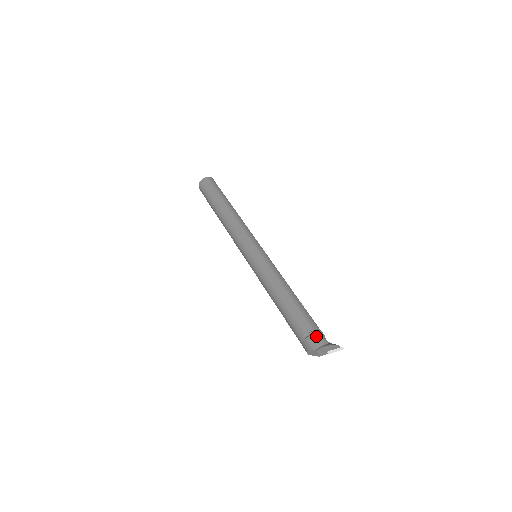
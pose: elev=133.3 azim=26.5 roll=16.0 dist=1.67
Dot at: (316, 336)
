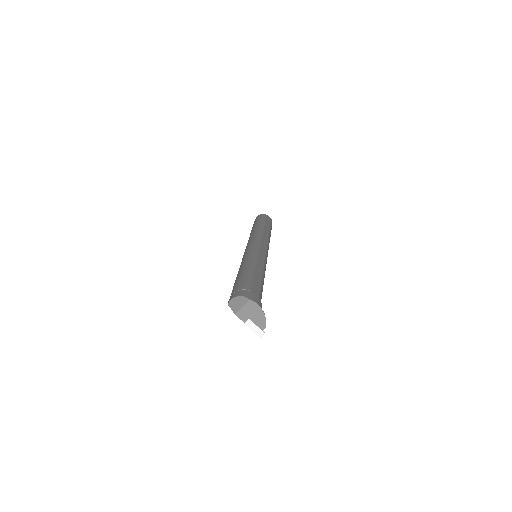
Dot at: (259, 299)
